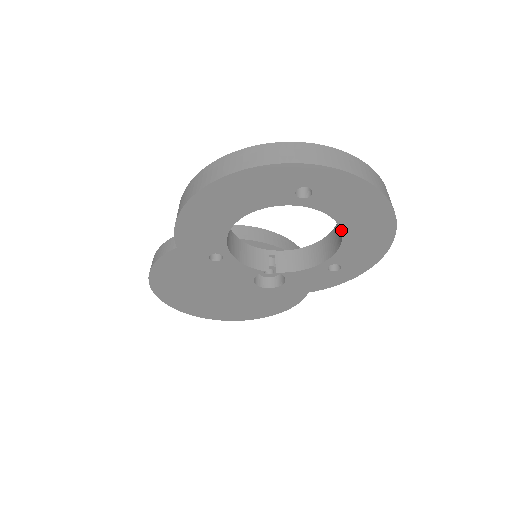
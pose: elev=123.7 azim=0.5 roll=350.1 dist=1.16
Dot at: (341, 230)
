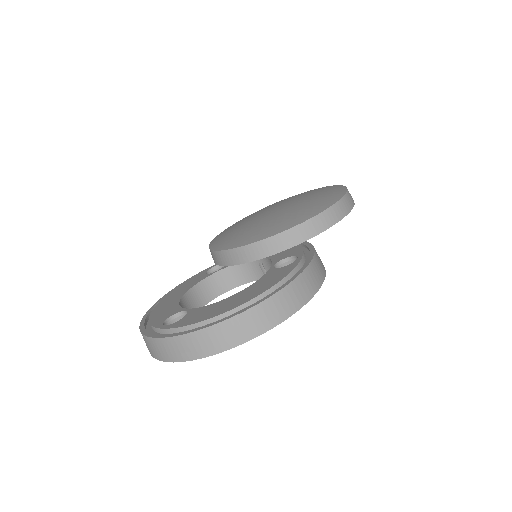
Dot at: occluded
